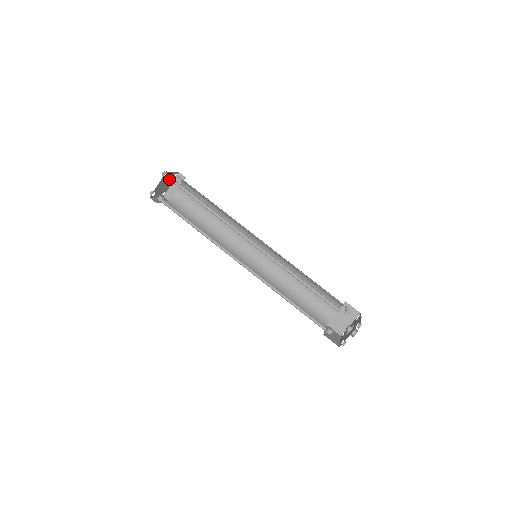
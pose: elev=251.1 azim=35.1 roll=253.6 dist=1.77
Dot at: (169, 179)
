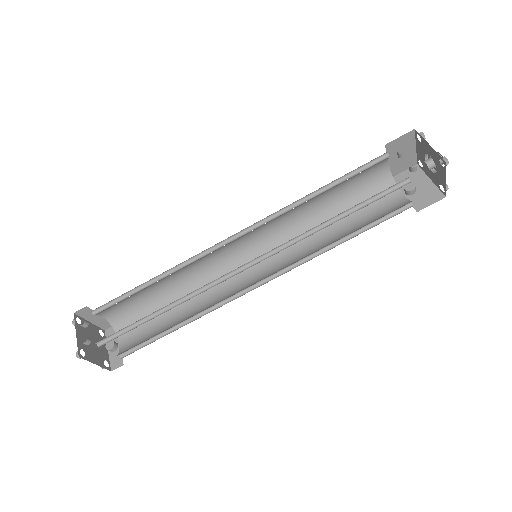
Dot at: (84, 335)
